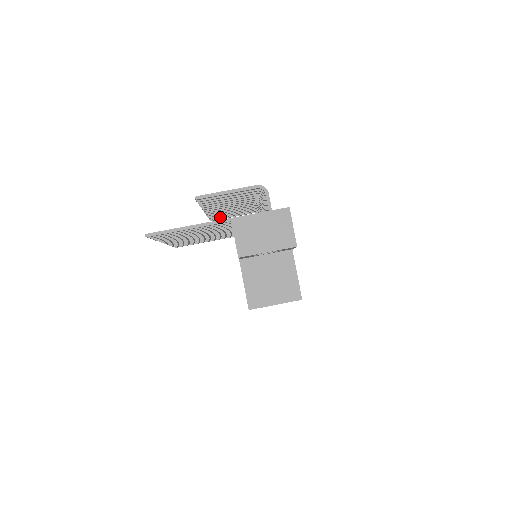
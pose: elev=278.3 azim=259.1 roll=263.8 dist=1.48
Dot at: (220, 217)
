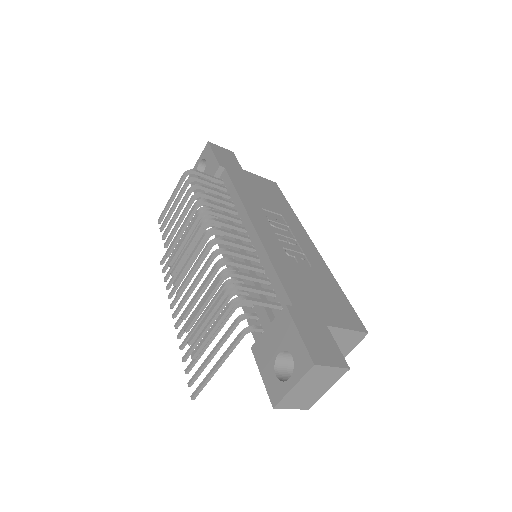
Dot at: (167, 221)
